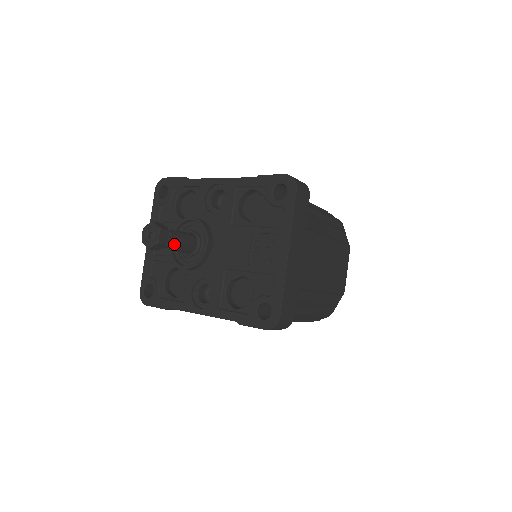
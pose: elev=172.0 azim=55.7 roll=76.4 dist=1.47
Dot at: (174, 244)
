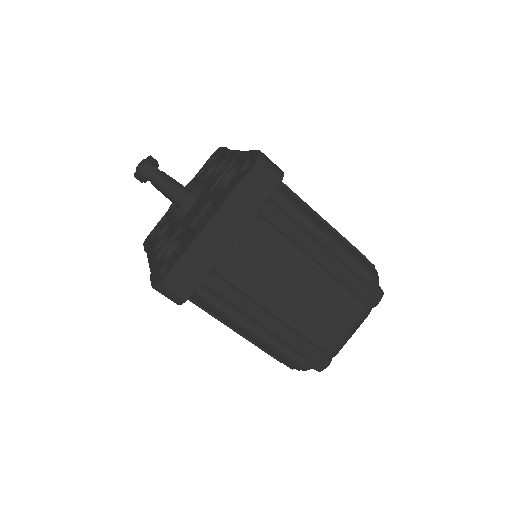
Dot at: (159, 185)
